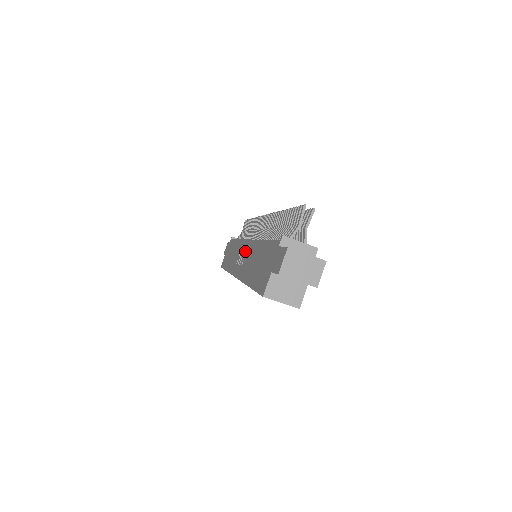
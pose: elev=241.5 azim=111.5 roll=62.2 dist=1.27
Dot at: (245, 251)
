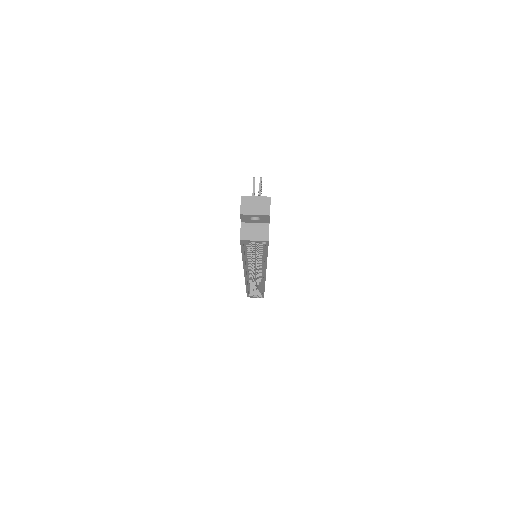
Dot at: occluded
